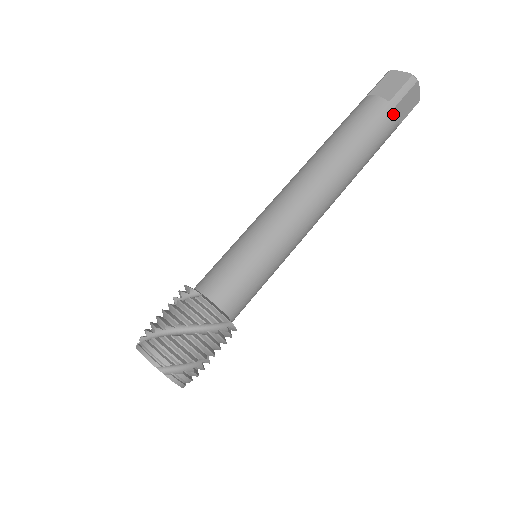
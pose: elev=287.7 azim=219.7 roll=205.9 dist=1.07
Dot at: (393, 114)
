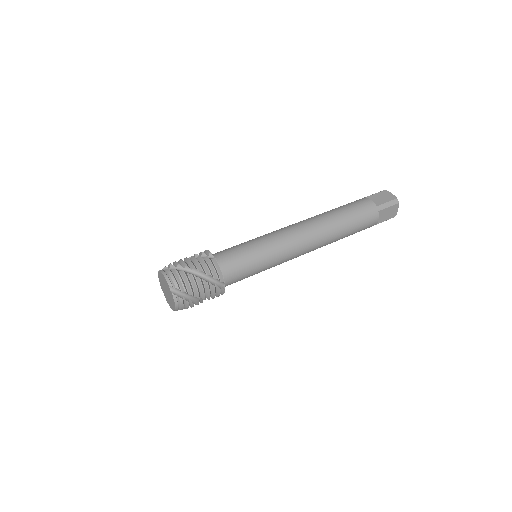
Dot at: (376, 215)
